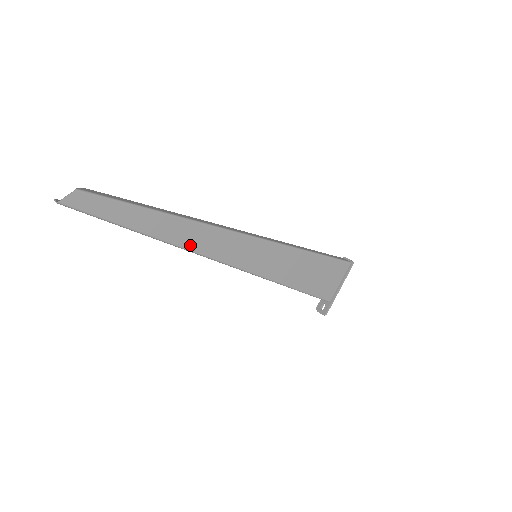
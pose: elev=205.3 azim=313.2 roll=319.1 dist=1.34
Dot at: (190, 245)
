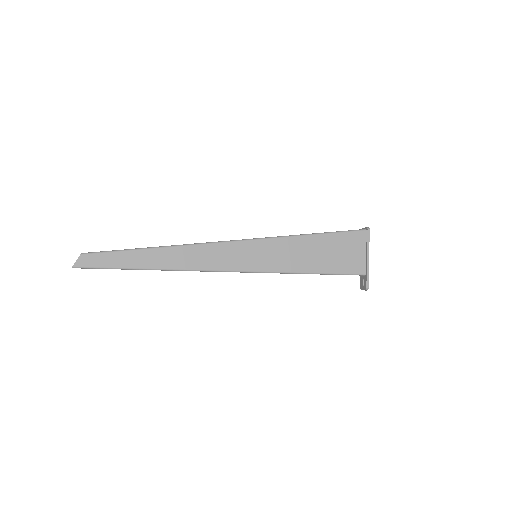
Dot at: (187, 265)
